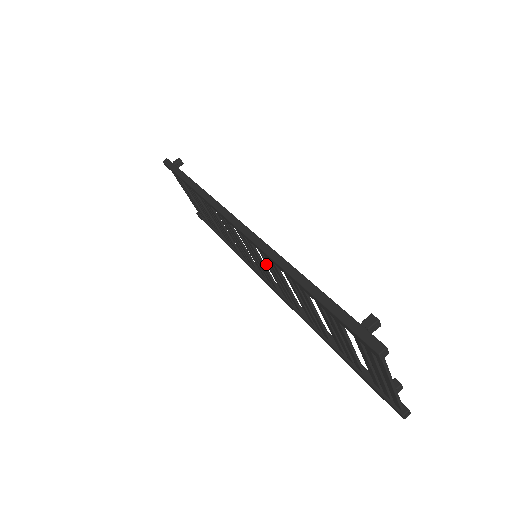
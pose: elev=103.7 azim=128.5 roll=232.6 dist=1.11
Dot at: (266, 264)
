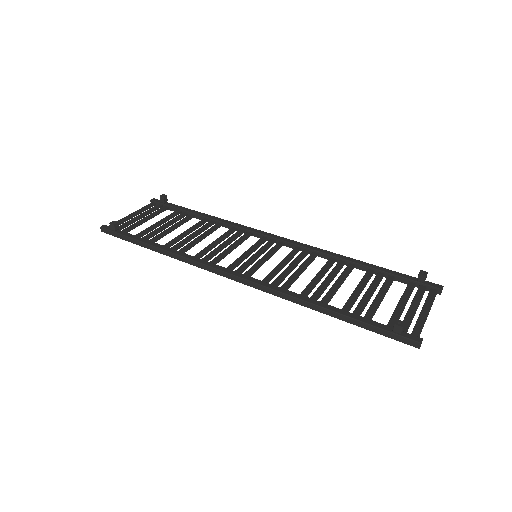
Dot at: (275, 270)
